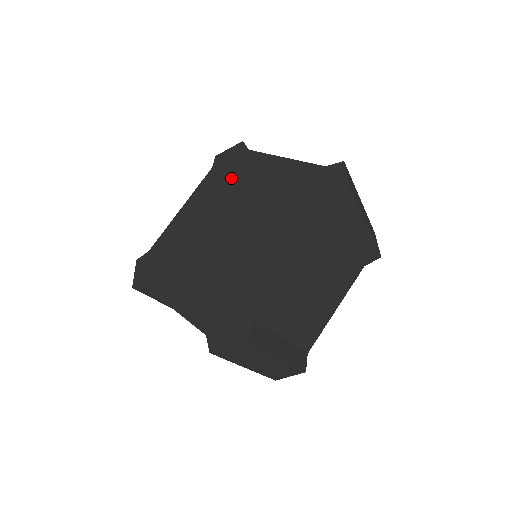
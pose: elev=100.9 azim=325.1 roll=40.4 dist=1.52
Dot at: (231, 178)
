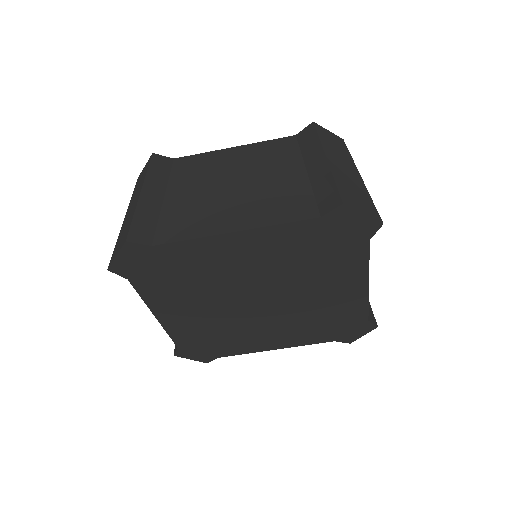
Dot at: (317, 258)
